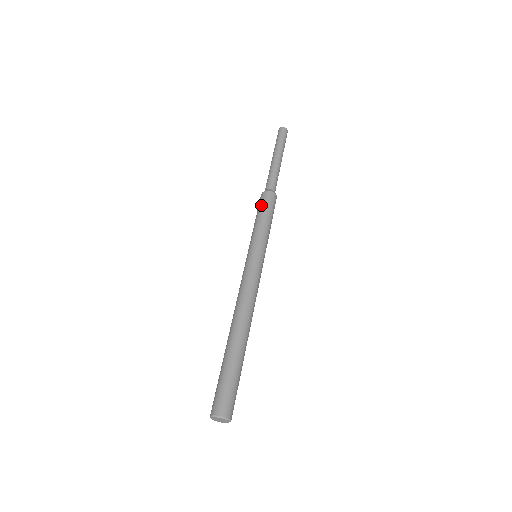
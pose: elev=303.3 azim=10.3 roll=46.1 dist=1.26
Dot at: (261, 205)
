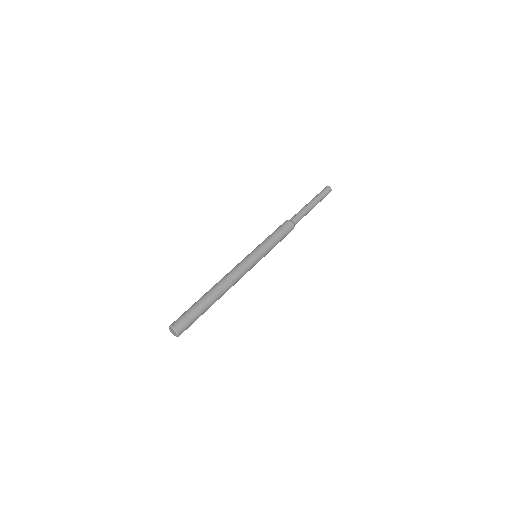
Dot at: (277, 228)
